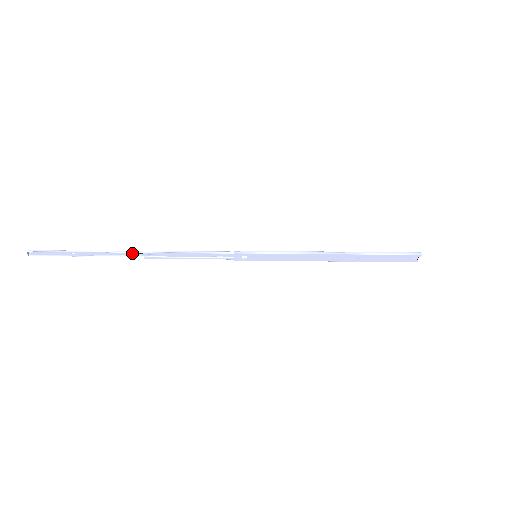
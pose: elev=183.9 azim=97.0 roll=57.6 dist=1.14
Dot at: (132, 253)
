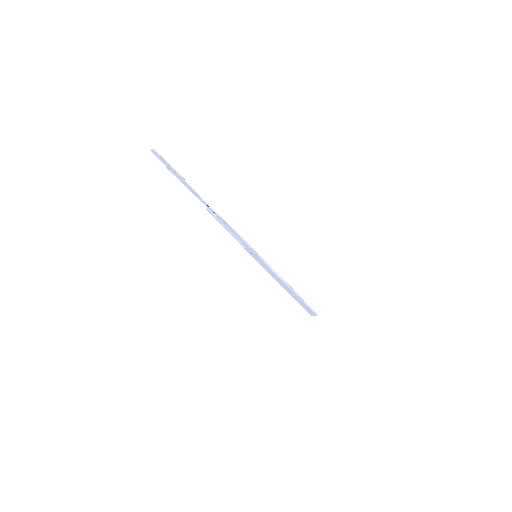
Dot at: (204, 201)
